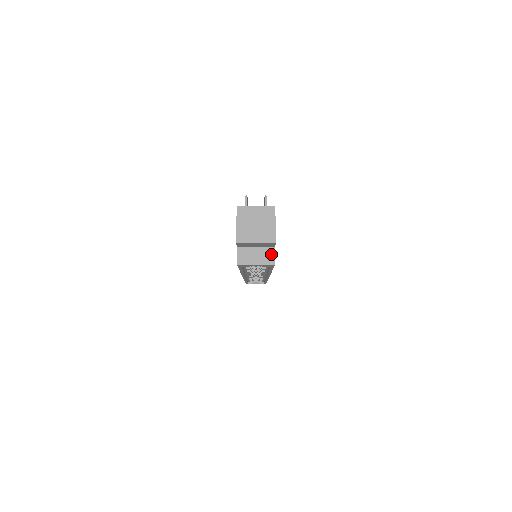
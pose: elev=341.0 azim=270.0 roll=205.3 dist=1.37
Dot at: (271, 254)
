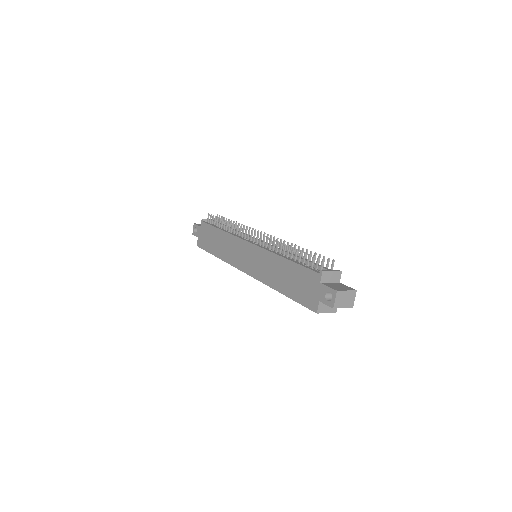
Dot at: occluded
